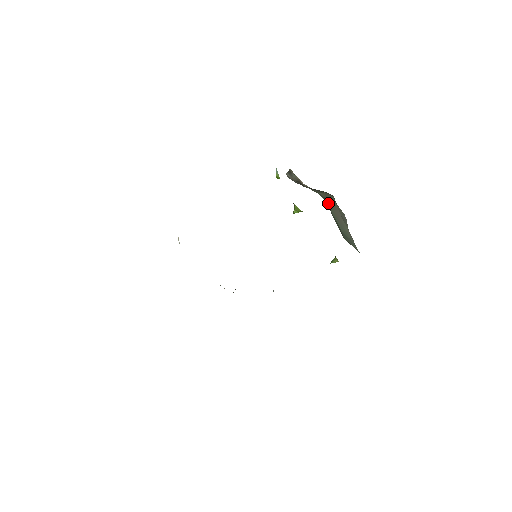
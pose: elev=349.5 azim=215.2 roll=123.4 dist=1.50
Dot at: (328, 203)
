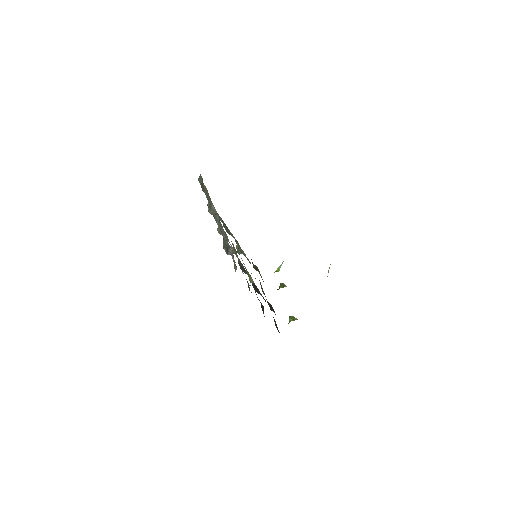
Dot at: occluded
